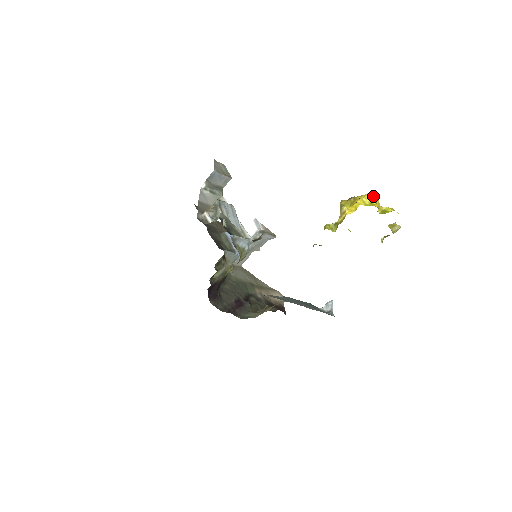
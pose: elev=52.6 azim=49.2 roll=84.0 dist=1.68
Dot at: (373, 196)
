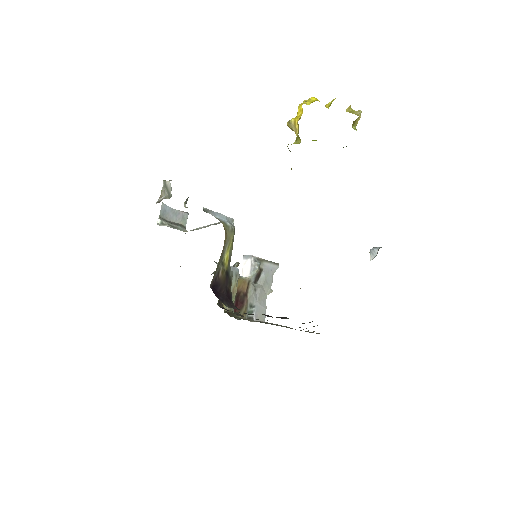
Dot at: (310, 100)
